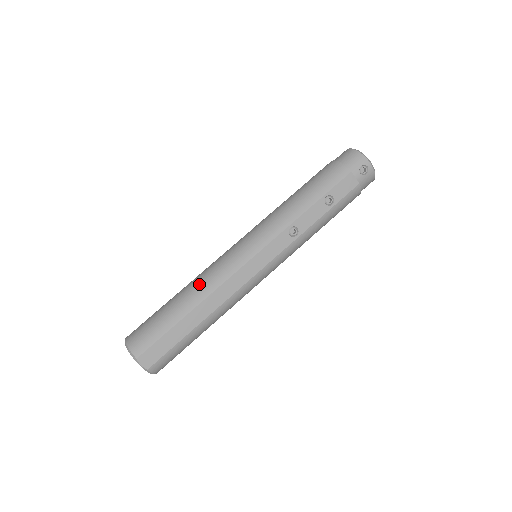
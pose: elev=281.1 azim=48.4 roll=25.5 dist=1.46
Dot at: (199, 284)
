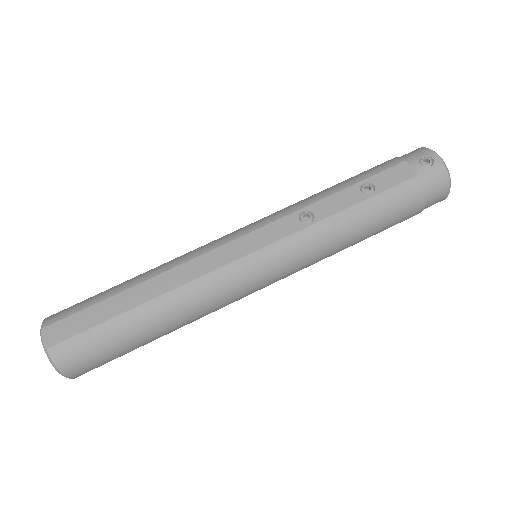
Dot at: (164, 263)
